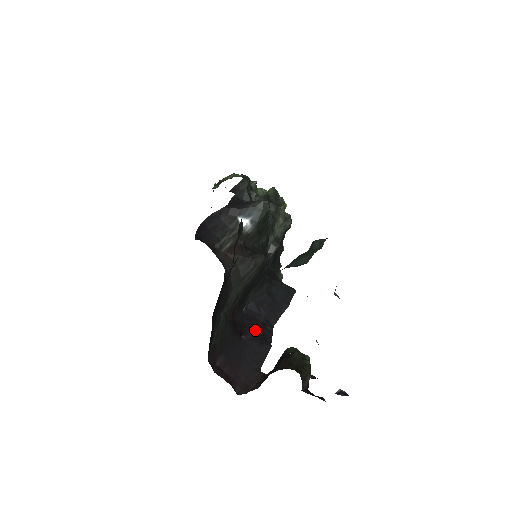
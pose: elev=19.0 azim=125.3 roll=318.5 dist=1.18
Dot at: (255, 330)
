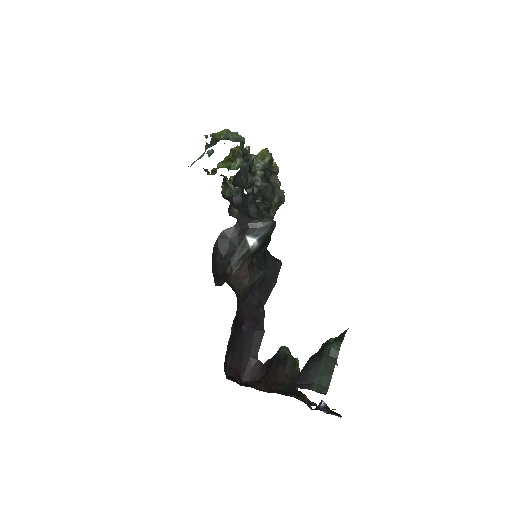
Dot at: (251, 316)
